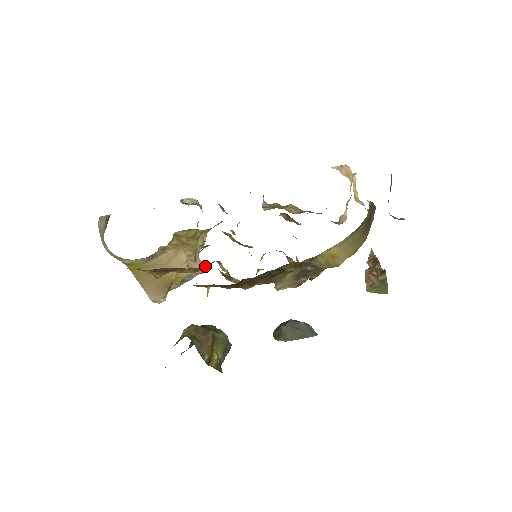
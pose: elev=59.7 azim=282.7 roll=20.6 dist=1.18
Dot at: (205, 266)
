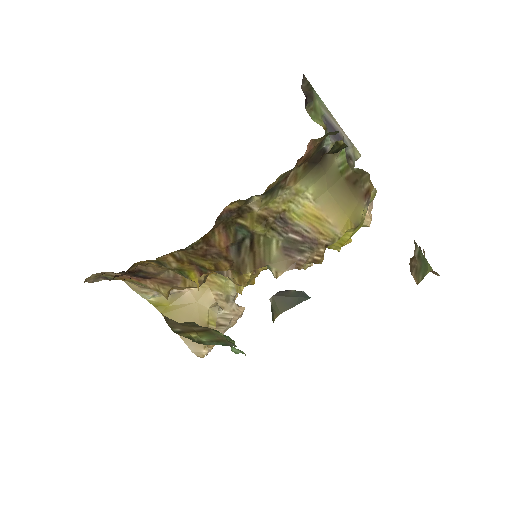
Dot at: (241, 308)
